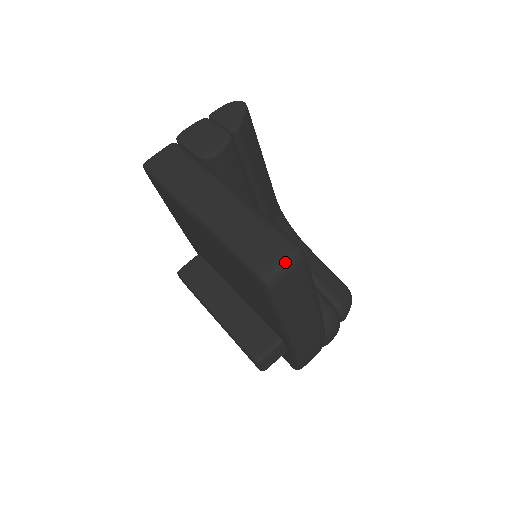
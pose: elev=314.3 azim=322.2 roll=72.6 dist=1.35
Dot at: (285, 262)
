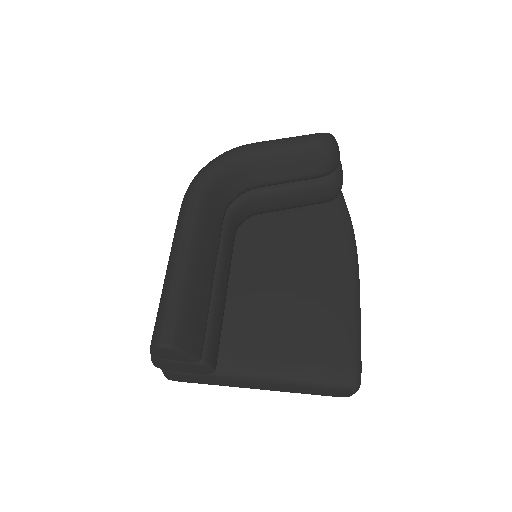
Dot at: occluded
